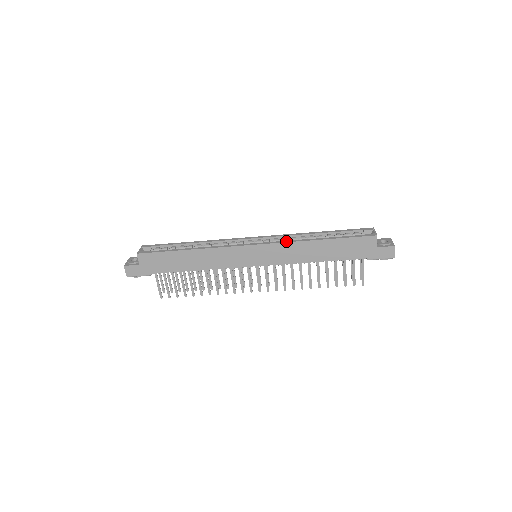
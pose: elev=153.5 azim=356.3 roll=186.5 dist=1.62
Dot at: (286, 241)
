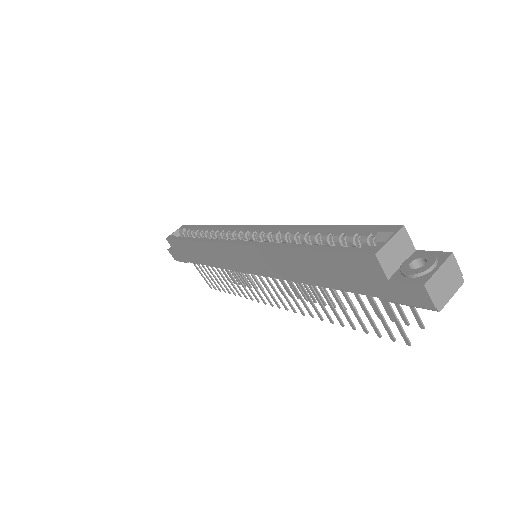
Dot at: (260, 243)
